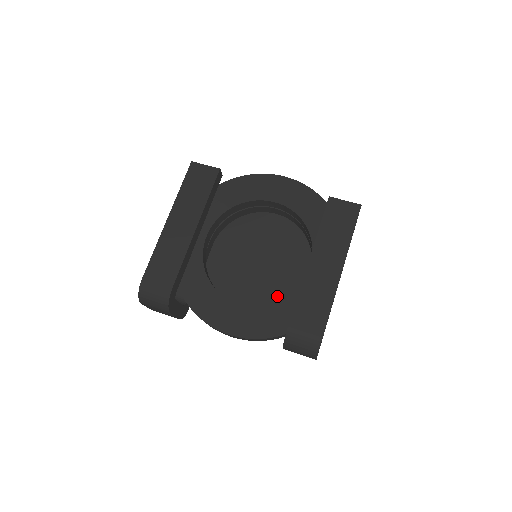
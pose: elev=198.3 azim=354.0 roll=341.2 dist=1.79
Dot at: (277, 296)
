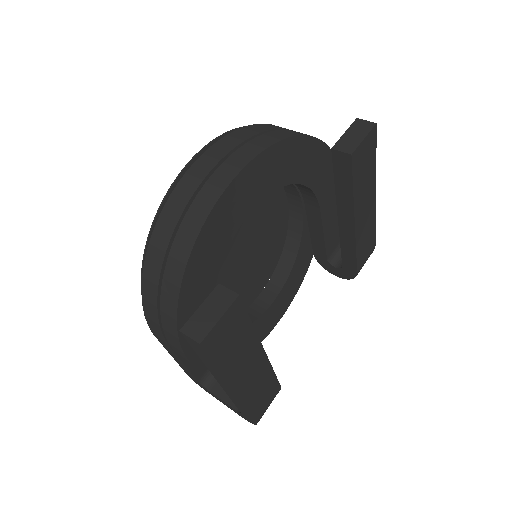
Dot at: (264, 239)
